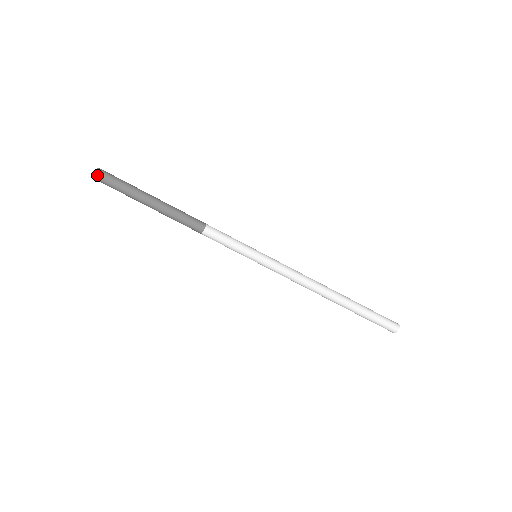
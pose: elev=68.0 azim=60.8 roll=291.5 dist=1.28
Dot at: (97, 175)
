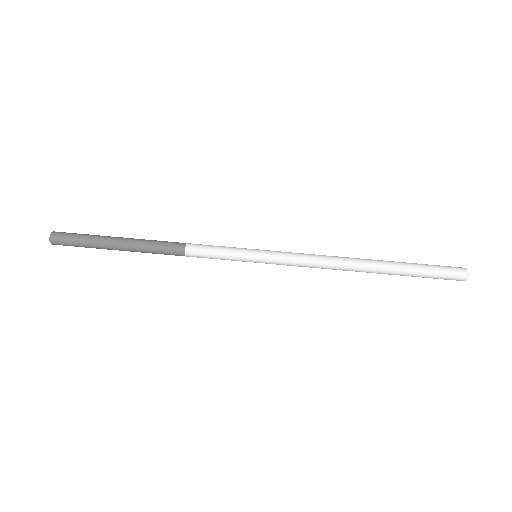
Dot at: (54, 233)
